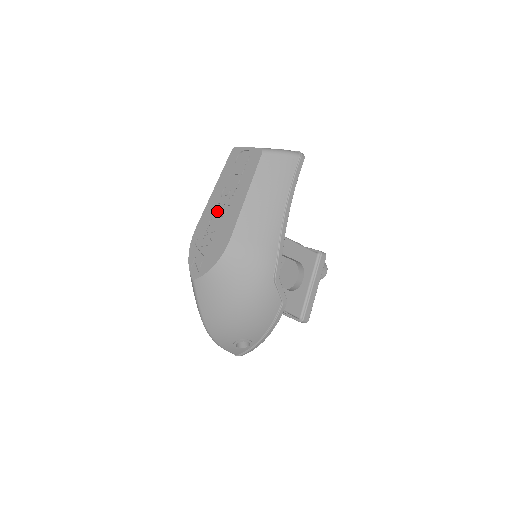
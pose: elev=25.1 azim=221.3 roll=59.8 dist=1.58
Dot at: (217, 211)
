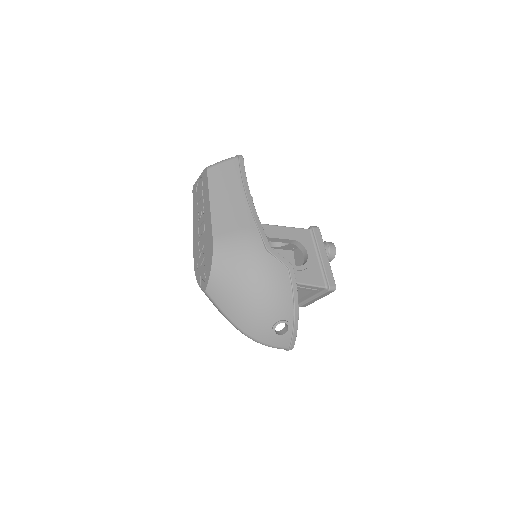
Dot at: (199, 232)
